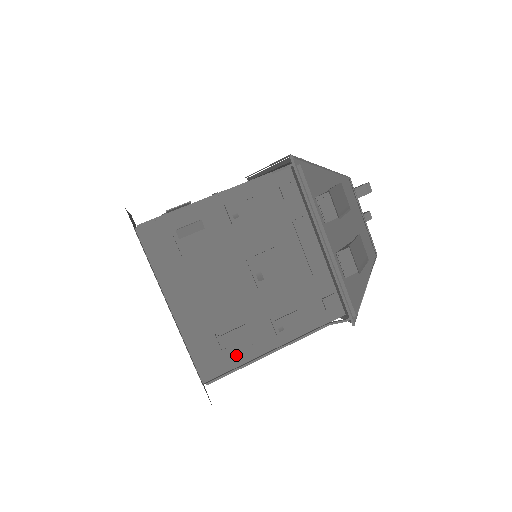
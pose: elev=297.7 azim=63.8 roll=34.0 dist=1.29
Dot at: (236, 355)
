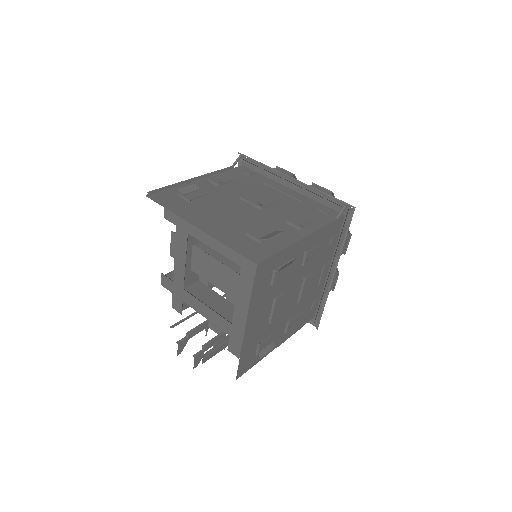
Dot at: (274, 245)
